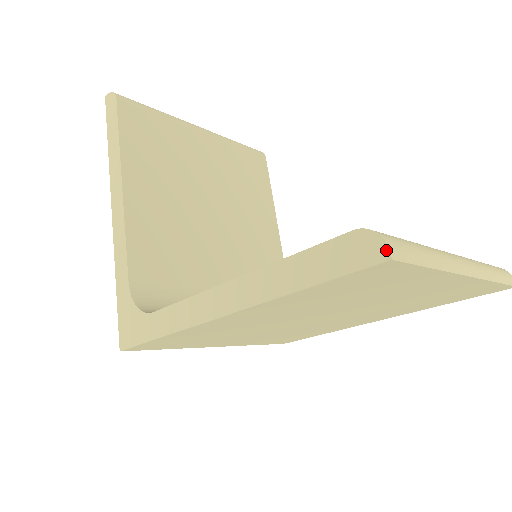
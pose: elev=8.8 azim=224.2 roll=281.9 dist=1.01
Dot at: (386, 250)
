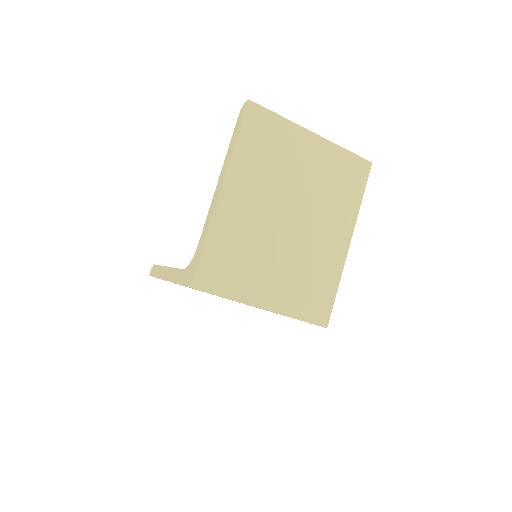
Dot at: (246, 101)
